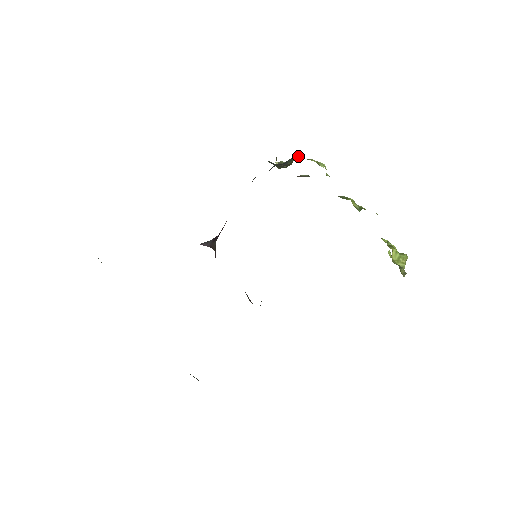
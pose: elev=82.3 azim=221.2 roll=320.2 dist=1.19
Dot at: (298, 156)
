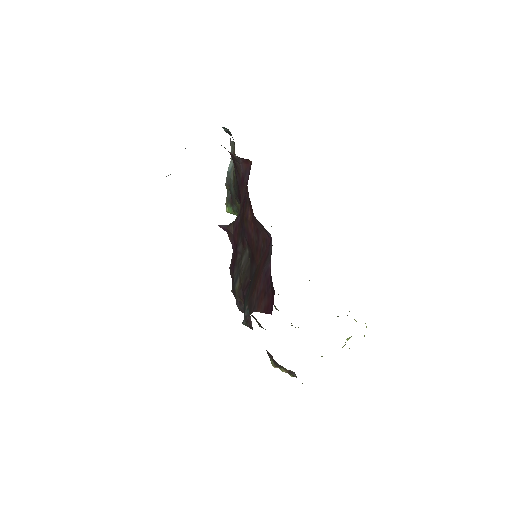
Dot at: occluded
